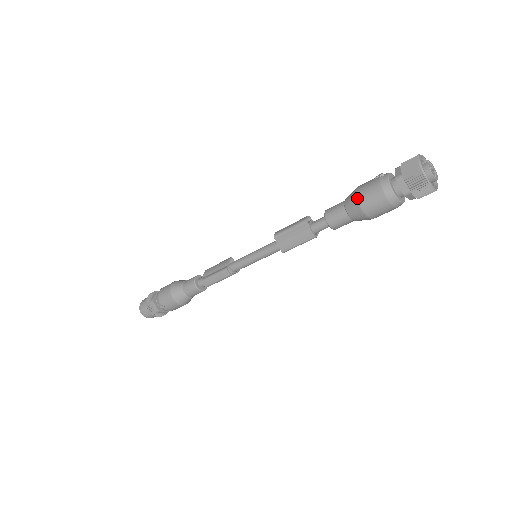
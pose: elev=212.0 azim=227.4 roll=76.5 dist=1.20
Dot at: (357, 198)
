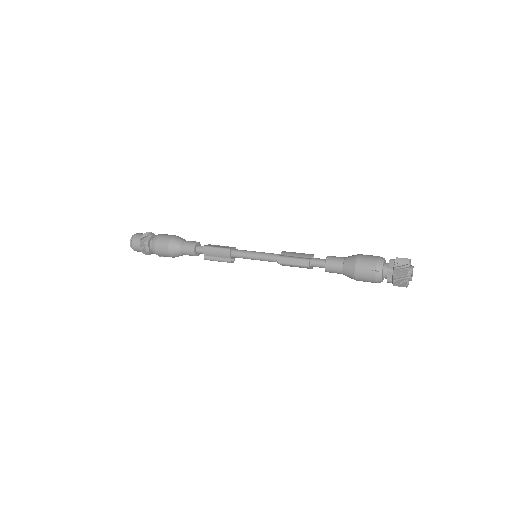
Dot at: (355, 279)
